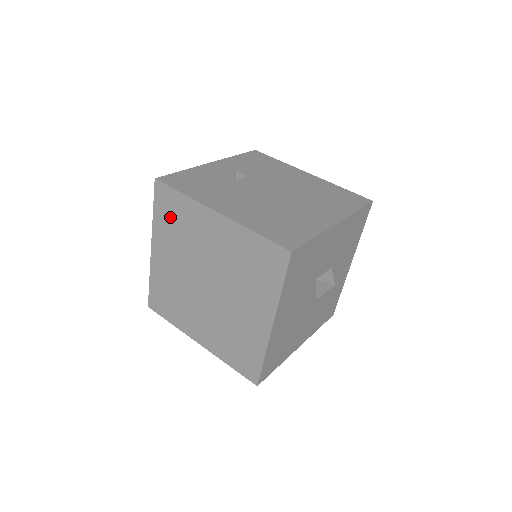
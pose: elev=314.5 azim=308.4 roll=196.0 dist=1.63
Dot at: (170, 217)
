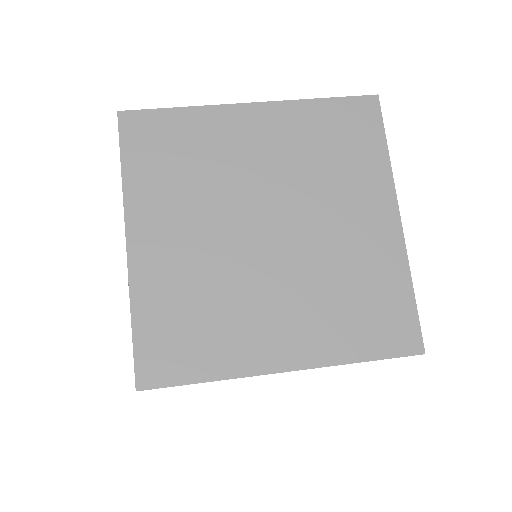
Dot at: (163, 157)
